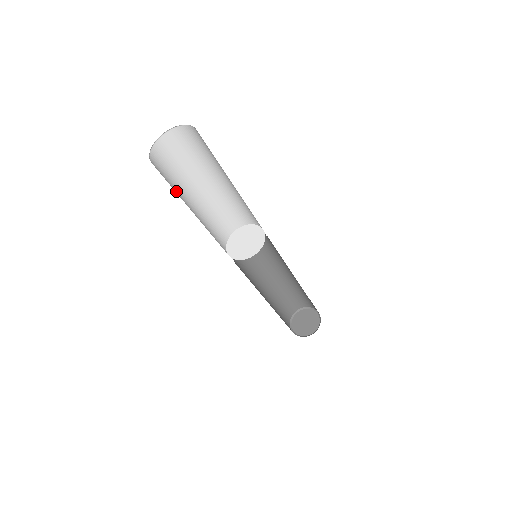
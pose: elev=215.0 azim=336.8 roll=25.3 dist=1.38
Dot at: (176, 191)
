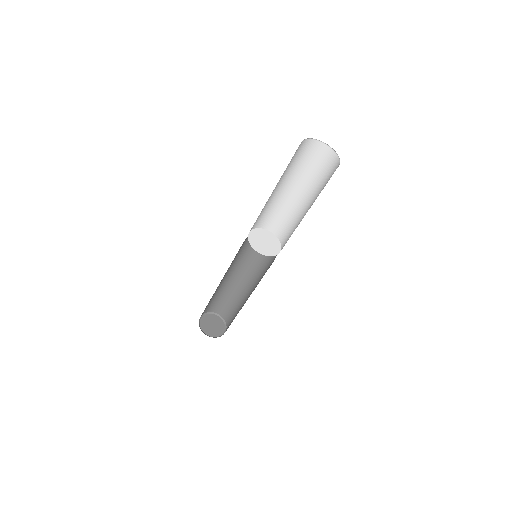
Dot at: occluded
